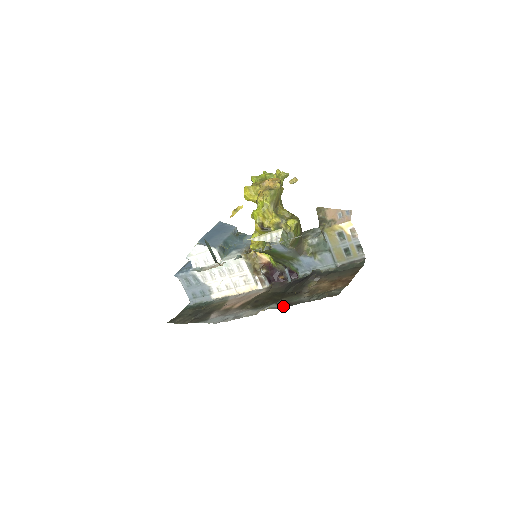
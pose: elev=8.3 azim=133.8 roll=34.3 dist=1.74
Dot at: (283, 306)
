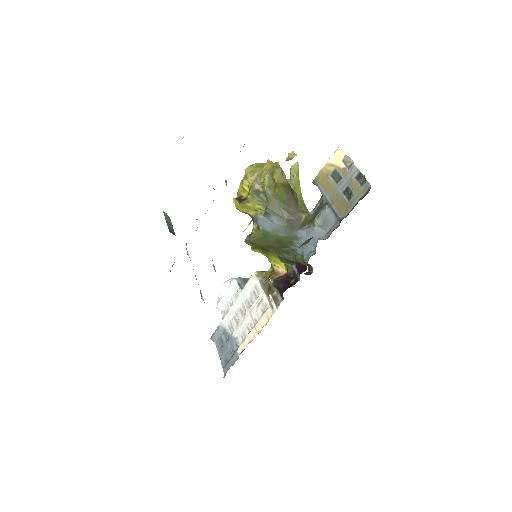
Dot at: occluded
